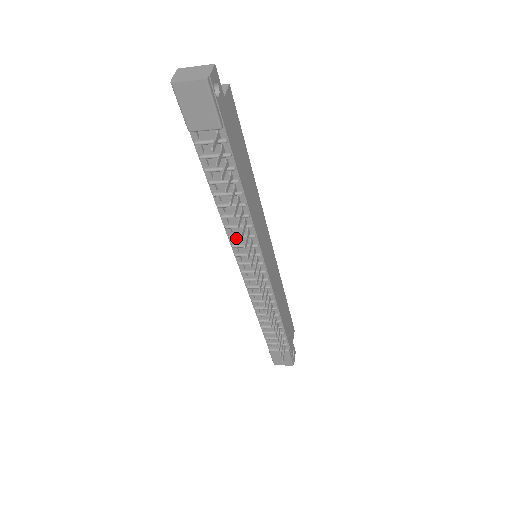
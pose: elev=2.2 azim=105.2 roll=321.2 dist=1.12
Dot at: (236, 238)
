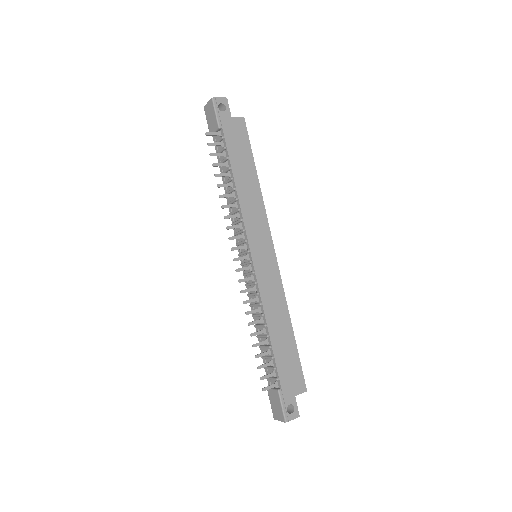
Dot at: occluded
